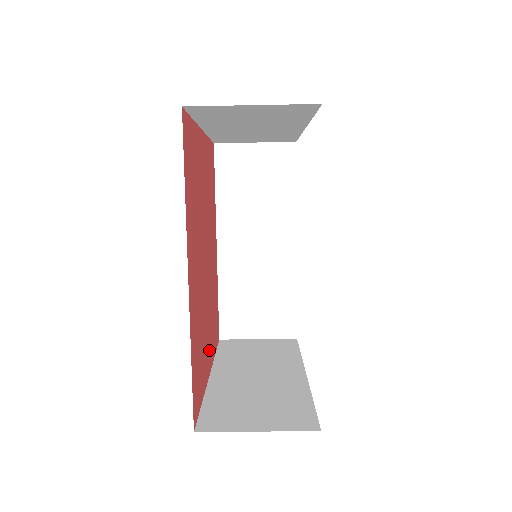
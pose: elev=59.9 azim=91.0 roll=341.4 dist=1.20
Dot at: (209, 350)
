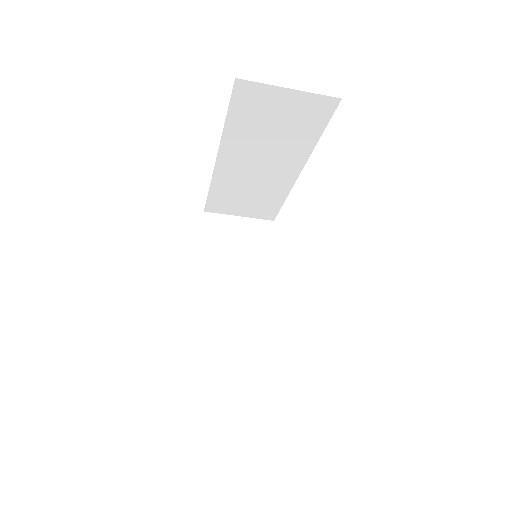
Dot at: occluded
